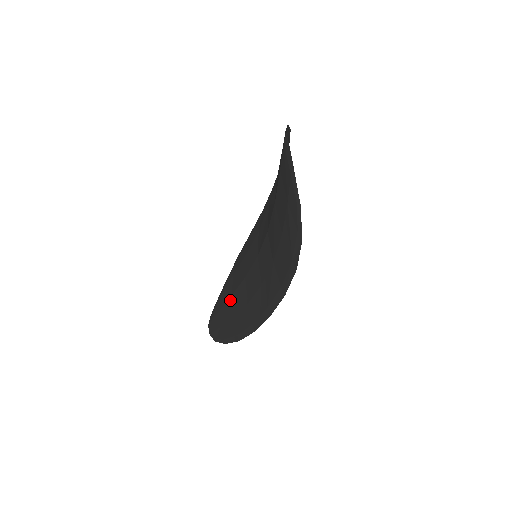
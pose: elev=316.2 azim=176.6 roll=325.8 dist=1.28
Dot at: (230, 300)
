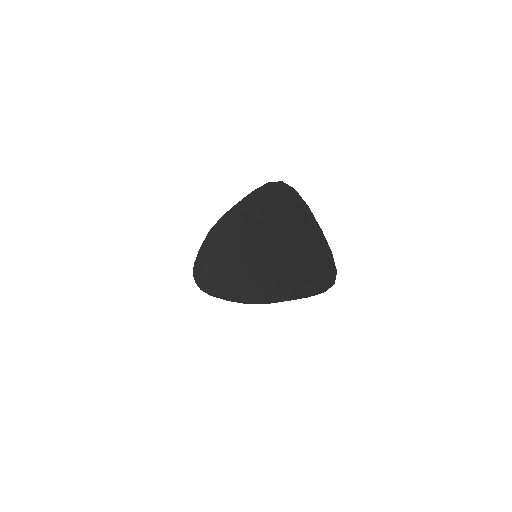
Dot at: (223, 273)
